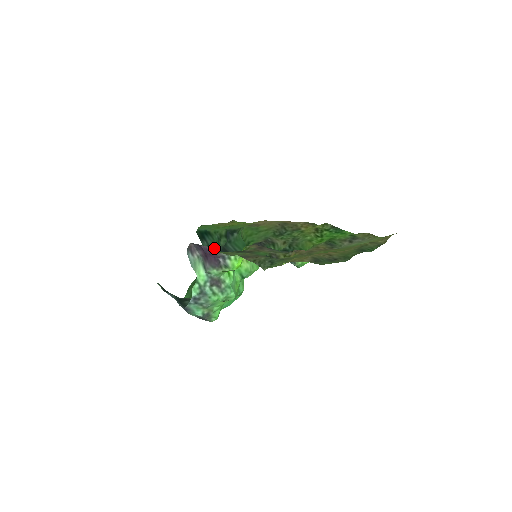
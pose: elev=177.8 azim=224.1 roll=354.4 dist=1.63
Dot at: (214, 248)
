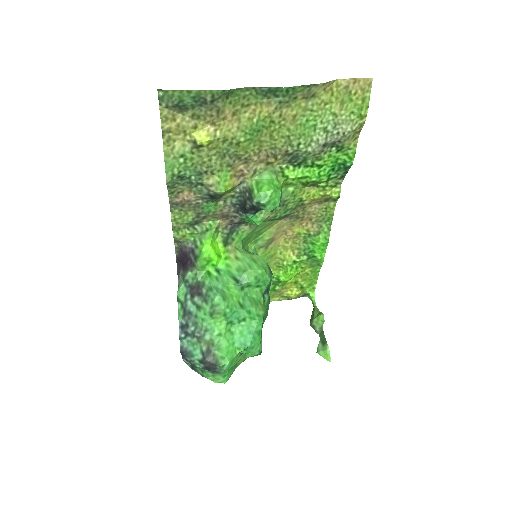
Dot at: (179, 243)
